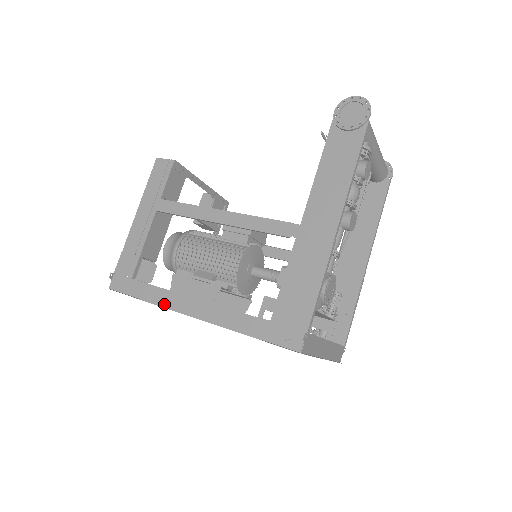
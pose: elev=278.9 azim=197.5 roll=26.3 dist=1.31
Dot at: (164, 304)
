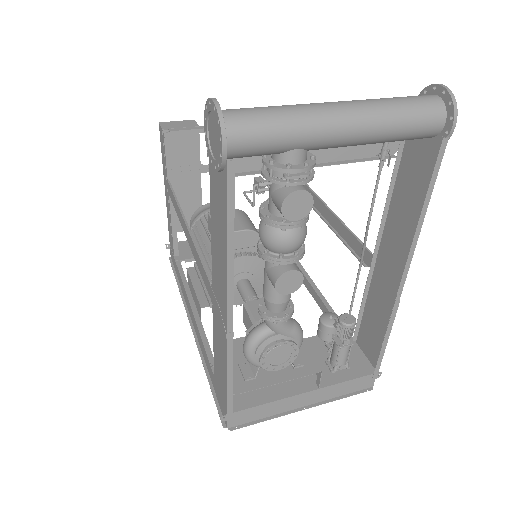
Dot at: (184, 298)
